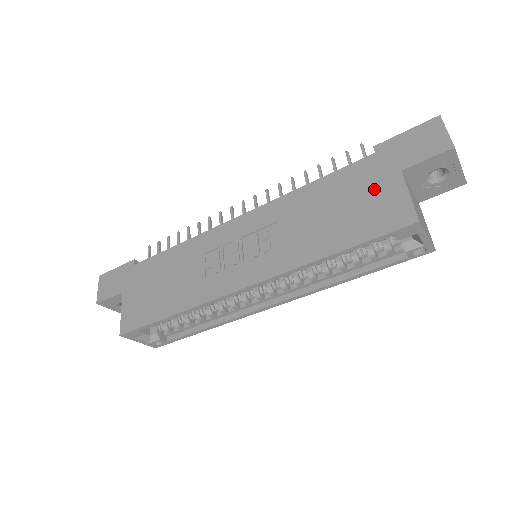
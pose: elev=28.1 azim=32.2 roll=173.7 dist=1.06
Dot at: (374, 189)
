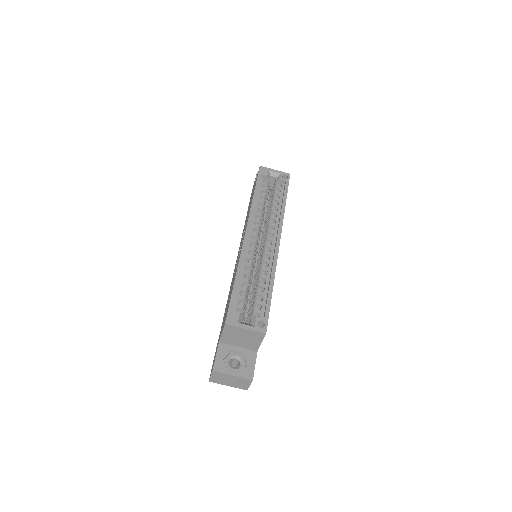
Dot at: occluded
